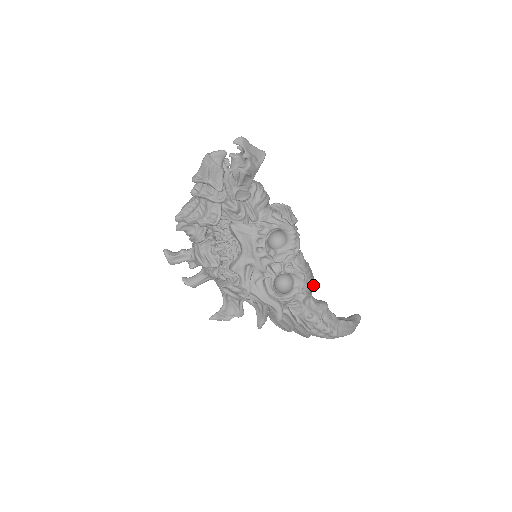
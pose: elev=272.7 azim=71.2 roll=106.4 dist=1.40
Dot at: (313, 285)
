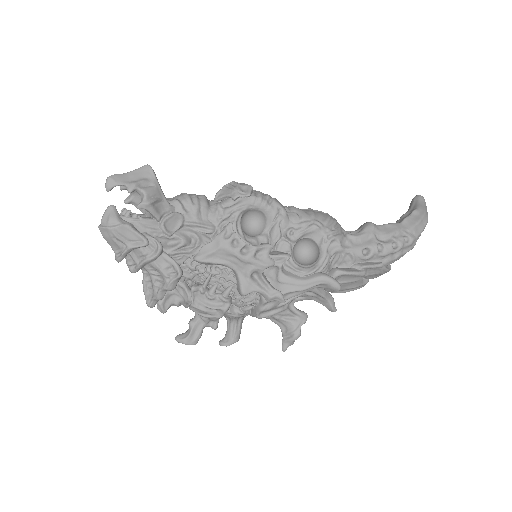
Dot at: (336, 222)
